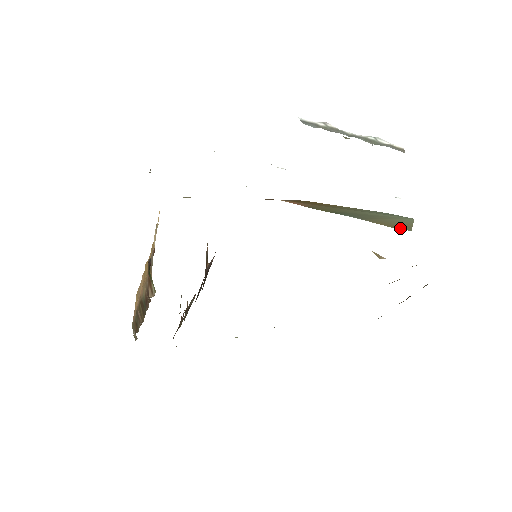
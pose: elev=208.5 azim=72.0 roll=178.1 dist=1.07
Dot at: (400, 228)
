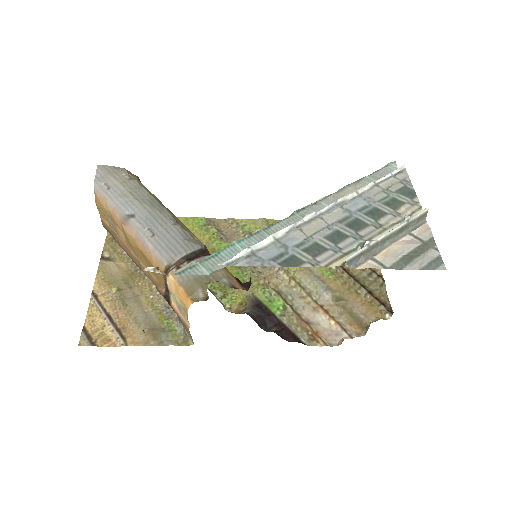
Dot at: occluded
